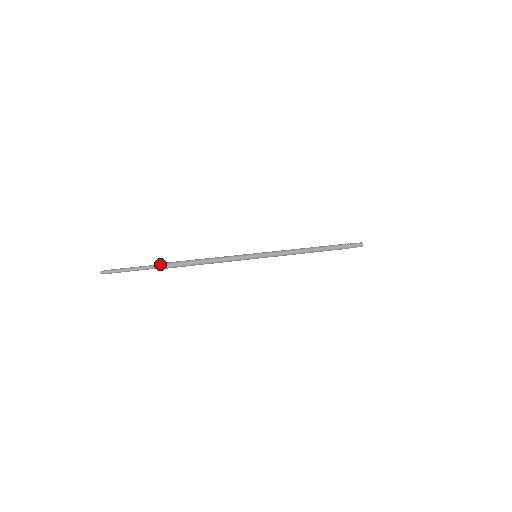
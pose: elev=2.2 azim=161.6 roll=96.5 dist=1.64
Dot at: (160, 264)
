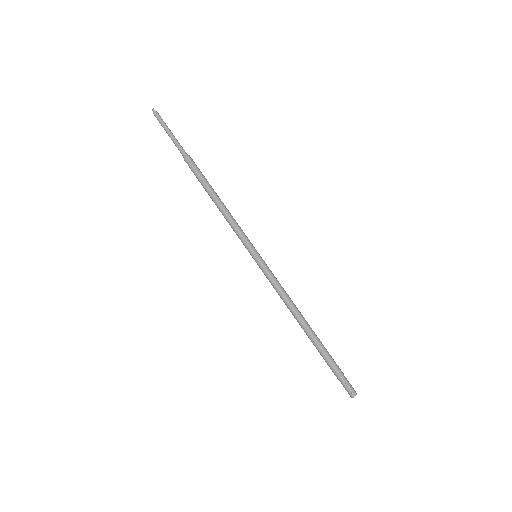
Dot at: occluded
